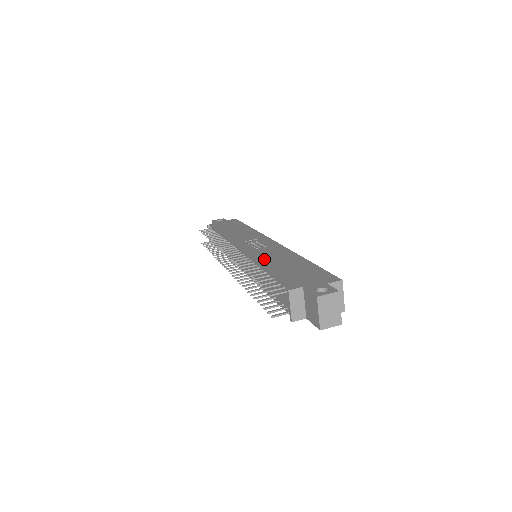
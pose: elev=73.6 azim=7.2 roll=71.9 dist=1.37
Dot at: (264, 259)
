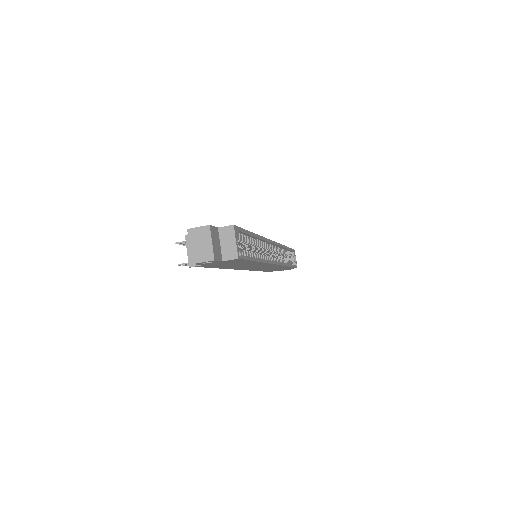
Dot at: occluded
